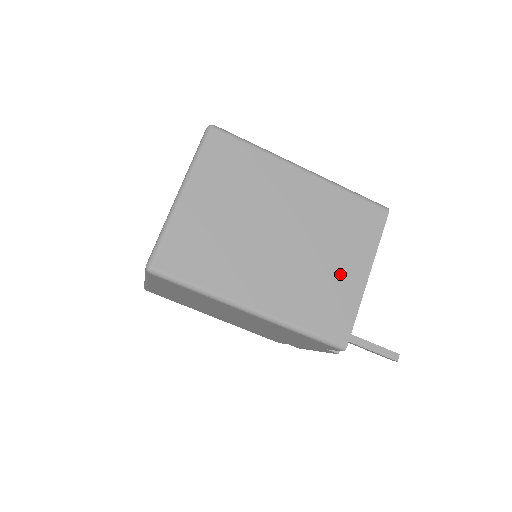
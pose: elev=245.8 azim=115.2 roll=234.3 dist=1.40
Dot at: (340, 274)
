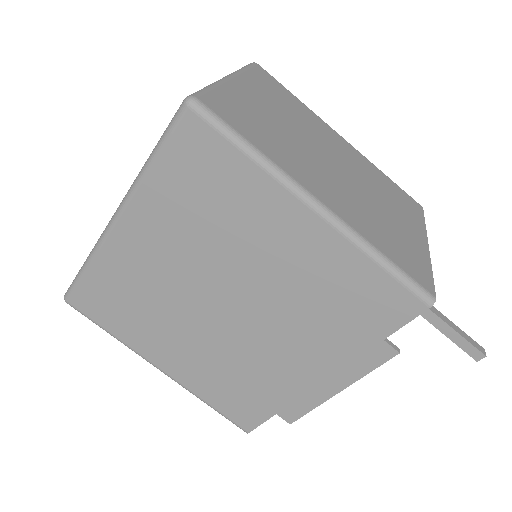
Dot at: (401, 227)
